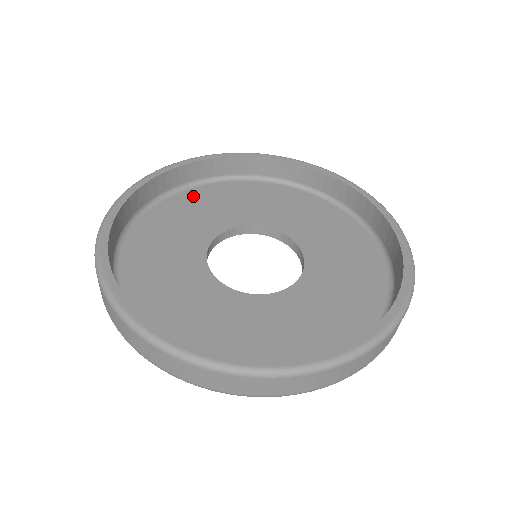
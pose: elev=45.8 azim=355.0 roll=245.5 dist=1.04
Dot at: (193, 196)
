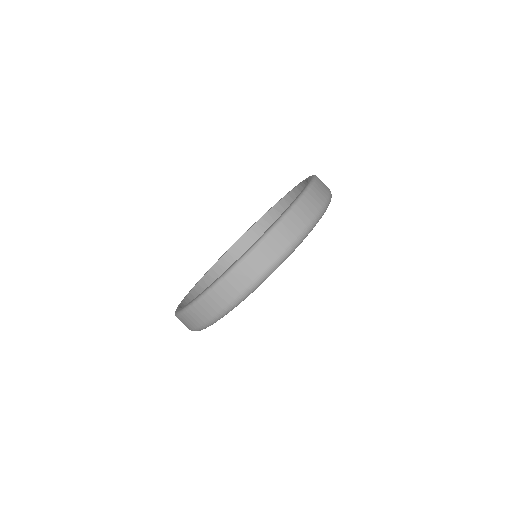
Dot at: occluded
